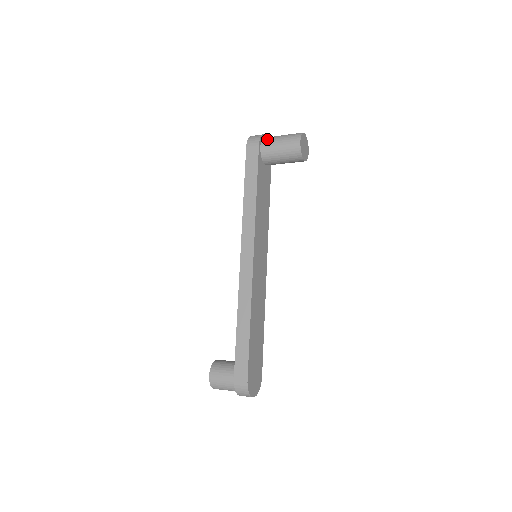
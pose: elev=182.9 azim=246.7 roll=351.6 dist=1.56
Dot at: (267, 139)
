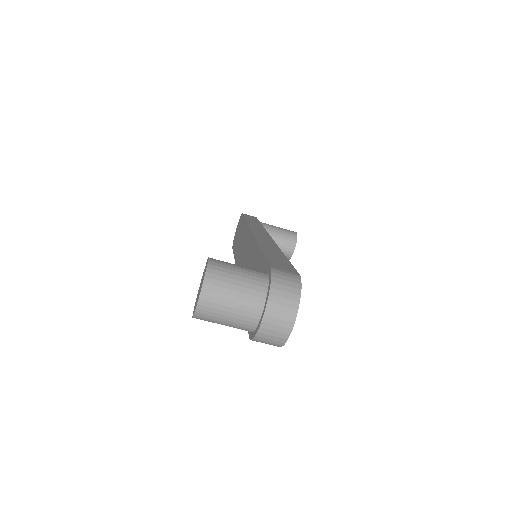
Dot at: occluded
